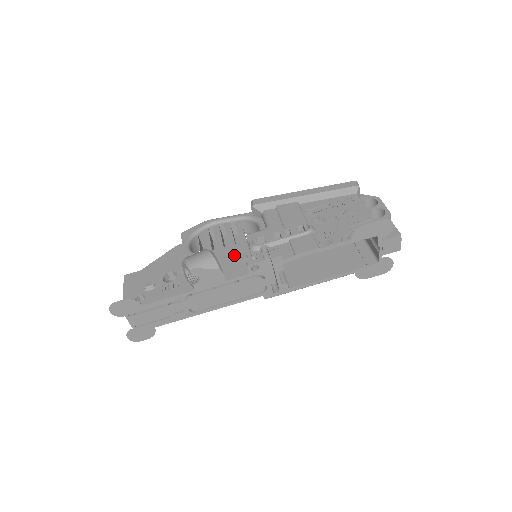
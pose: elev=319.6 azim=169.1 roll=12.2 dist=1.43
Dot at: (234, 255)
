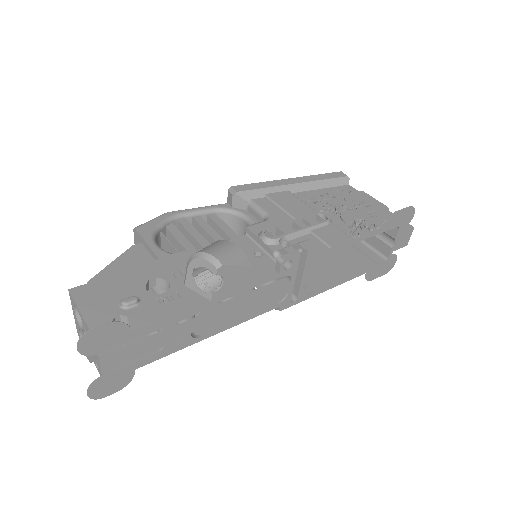
Dot at: occluded
